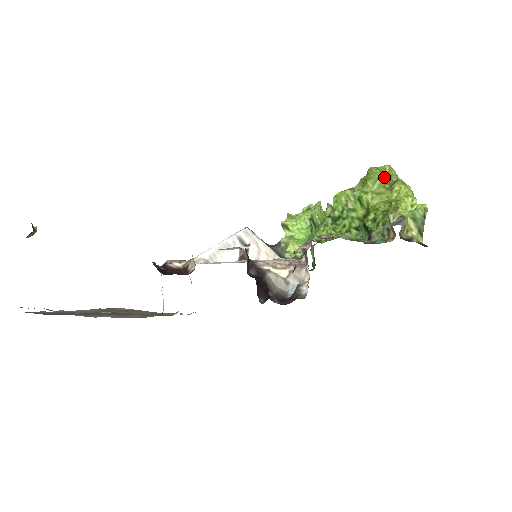
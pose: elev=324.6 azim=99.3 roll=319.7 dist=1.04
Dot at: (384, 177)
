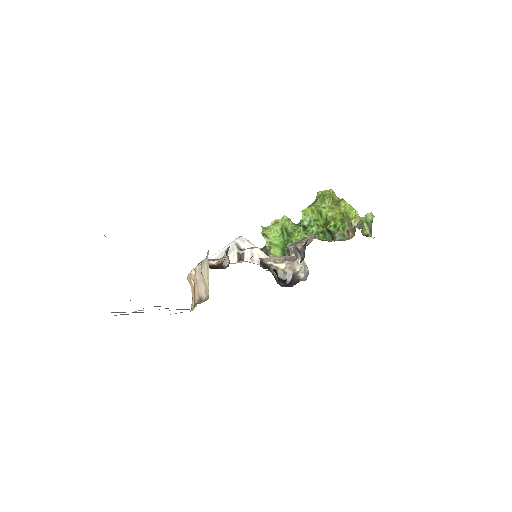
Dot at: occluded
